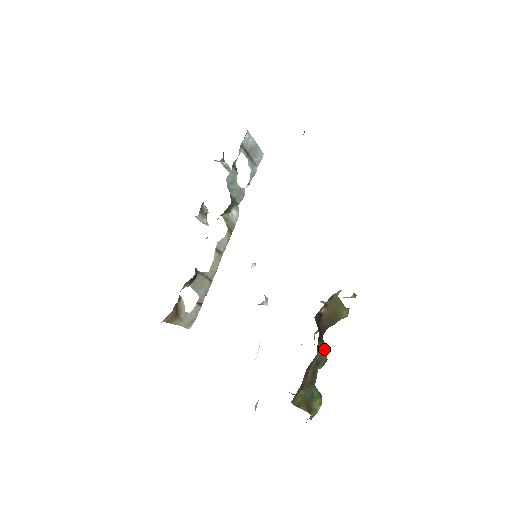
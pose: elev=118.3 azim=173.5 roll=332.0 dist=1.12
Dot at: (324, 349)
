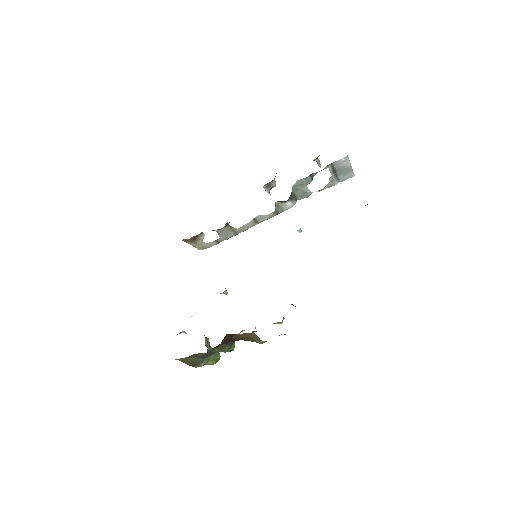
Dot at: (226, 348)
